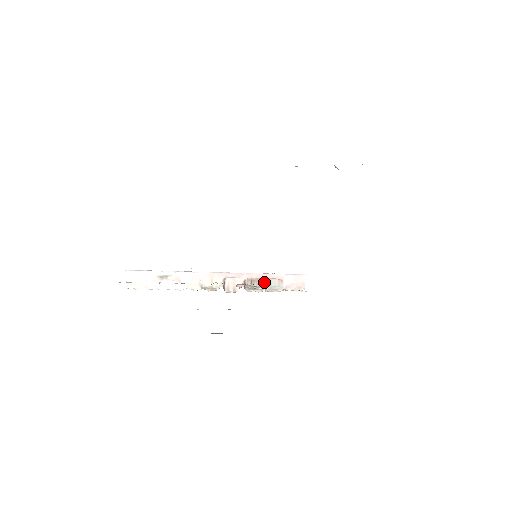
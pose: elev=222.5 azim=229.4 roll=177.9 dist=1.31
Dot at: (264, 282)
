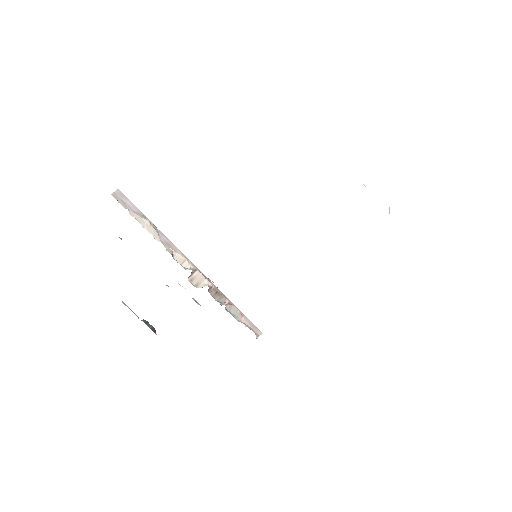
Dot at: (227, 302)
